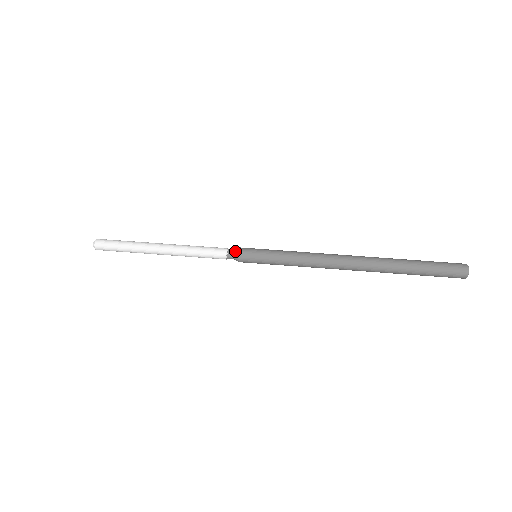
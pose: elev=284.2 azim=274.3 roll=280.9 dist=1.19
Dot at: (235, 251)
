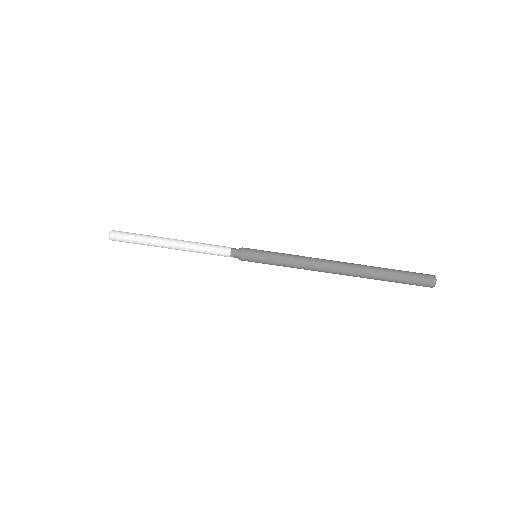
Dot at: (237, 256)
